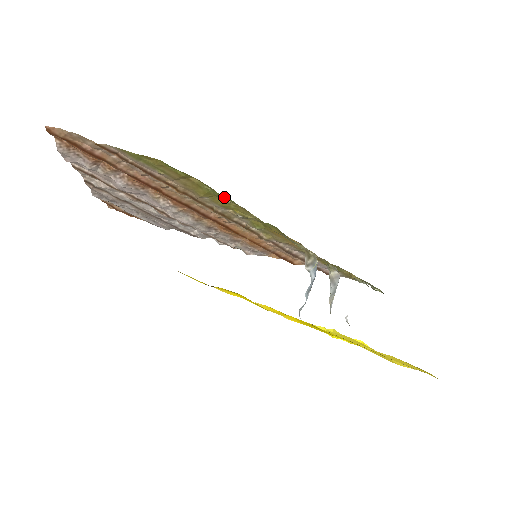
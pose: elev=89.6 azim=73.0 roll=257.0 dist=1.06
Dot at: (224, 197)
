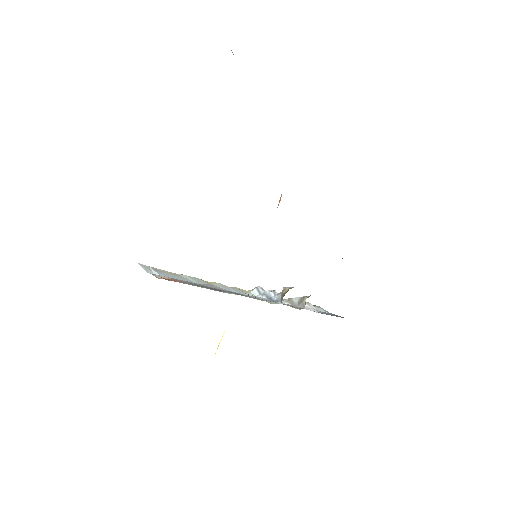
Dot at: occluded
